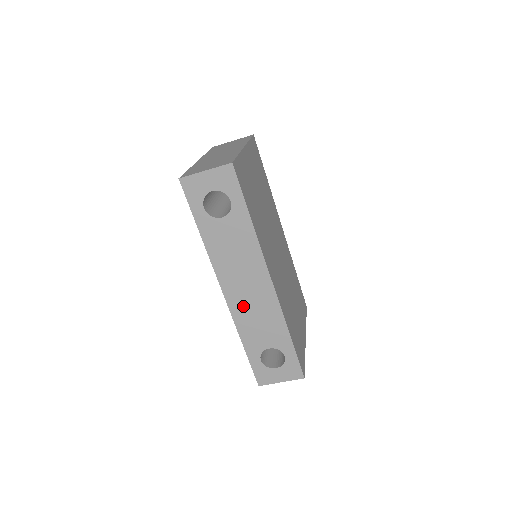
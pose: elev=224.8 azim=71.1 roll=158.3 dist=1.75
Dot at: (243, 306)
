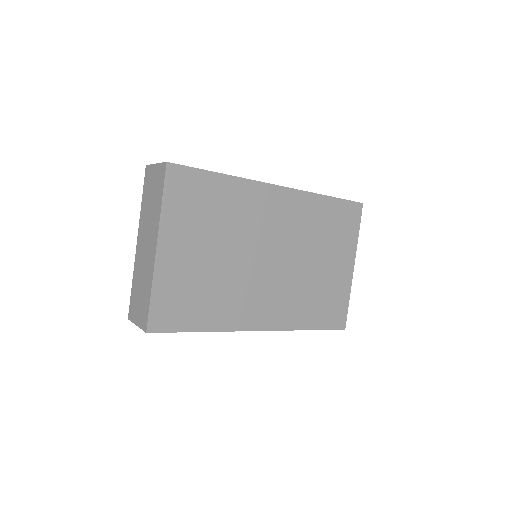
Dot at: occluded
